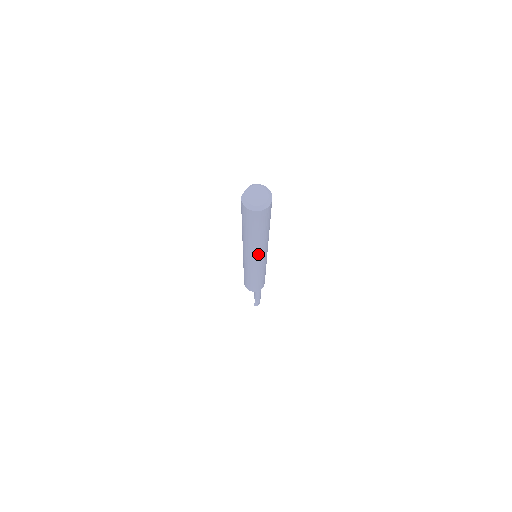
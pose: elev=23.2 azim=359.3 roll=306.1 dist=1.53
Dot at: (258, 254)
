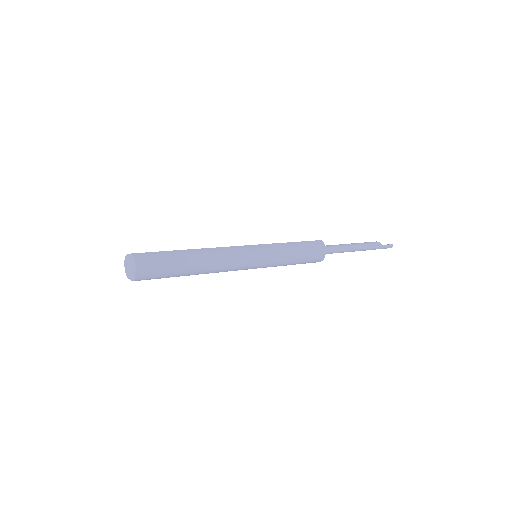
Dot at: occluded
